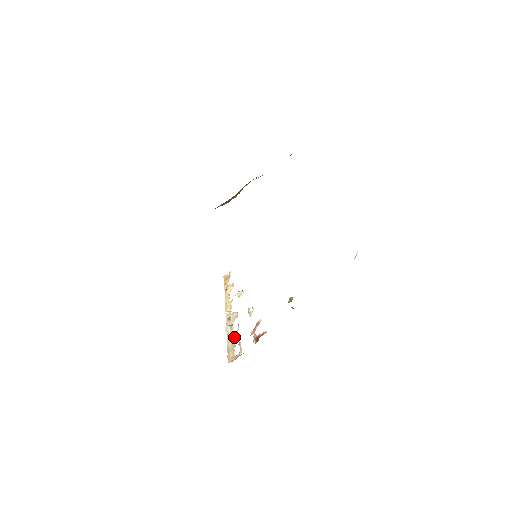
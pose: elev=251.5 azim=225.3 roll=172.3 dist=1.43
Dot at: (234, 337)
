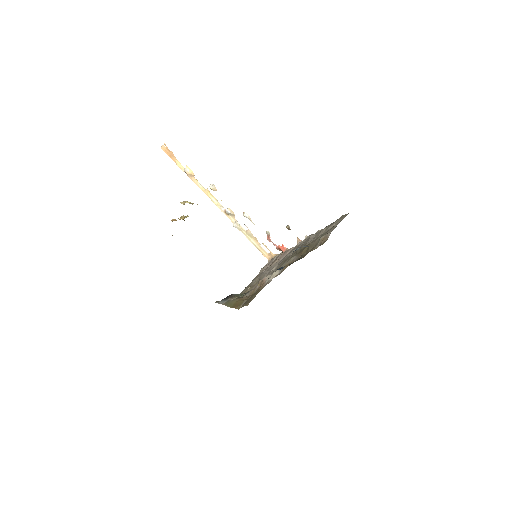
Dot at: (251, 236)
